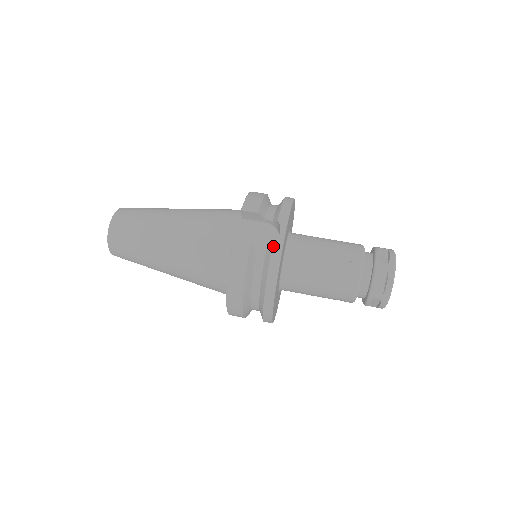
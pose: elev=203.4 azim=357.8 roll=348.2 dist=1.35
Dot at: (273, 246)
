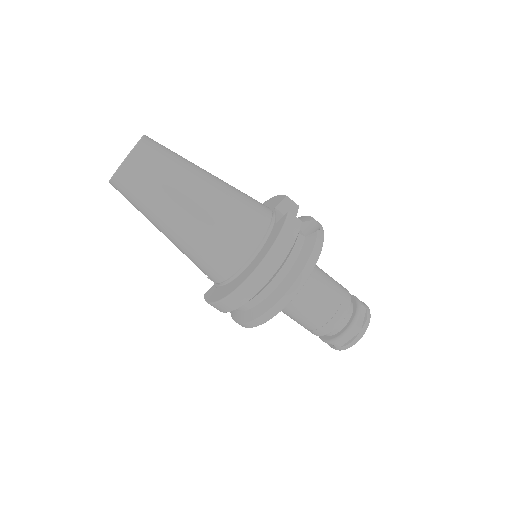
Dot at: (318, 233)
